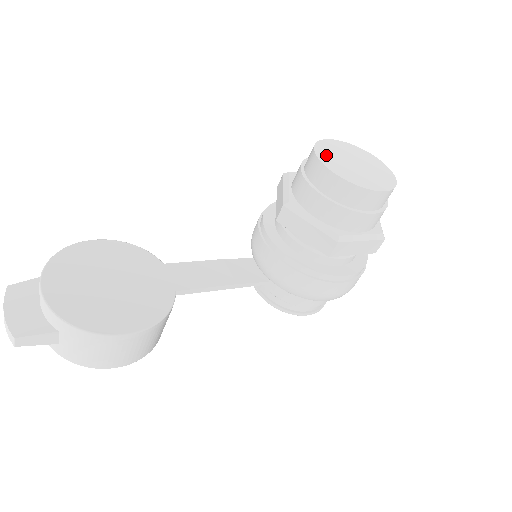
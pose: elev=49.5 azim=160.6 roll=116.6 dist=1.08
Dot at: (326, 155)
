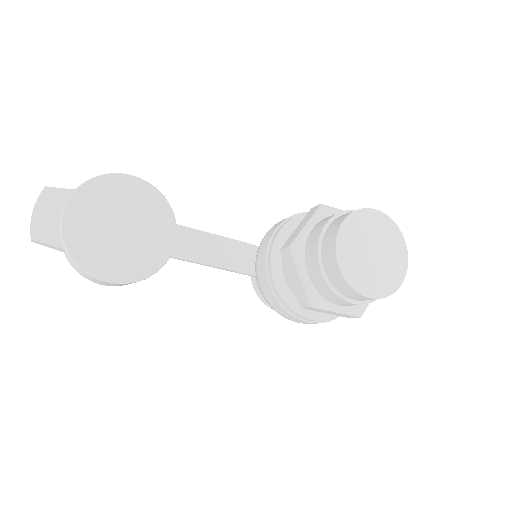
Dot at: (349, 233)
